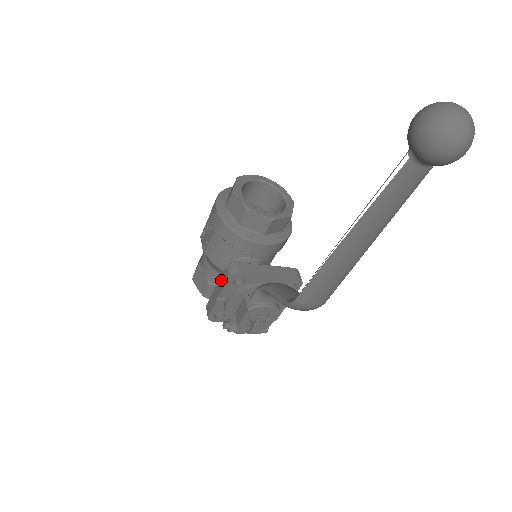
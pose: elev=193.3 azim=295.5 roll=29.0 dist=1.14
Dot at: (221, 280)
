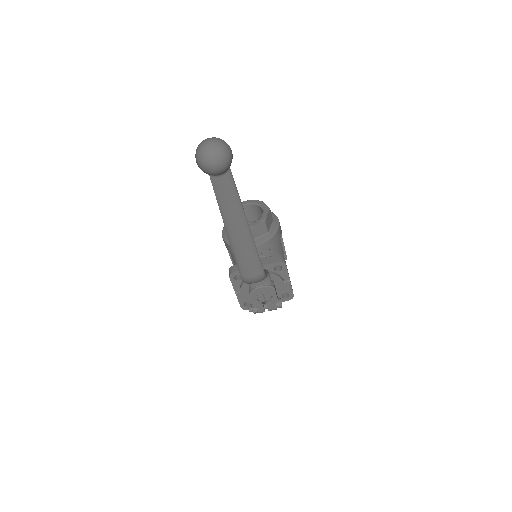
Dot at: occluded
